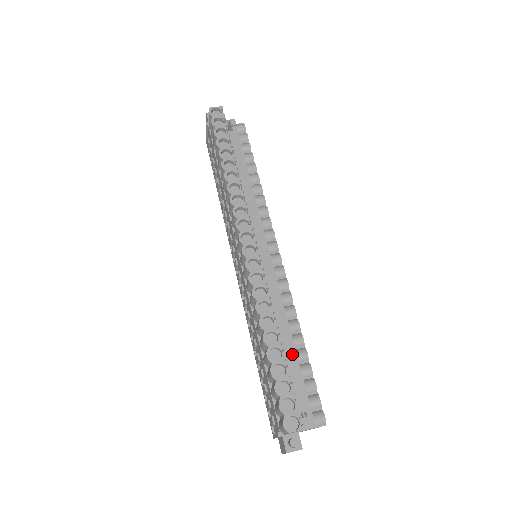
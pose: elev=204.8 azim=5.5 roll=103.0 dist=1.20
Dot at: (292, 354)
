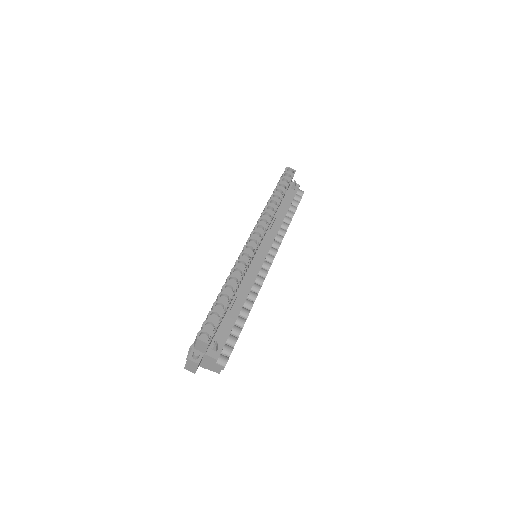
Dot at: (235, 315)
